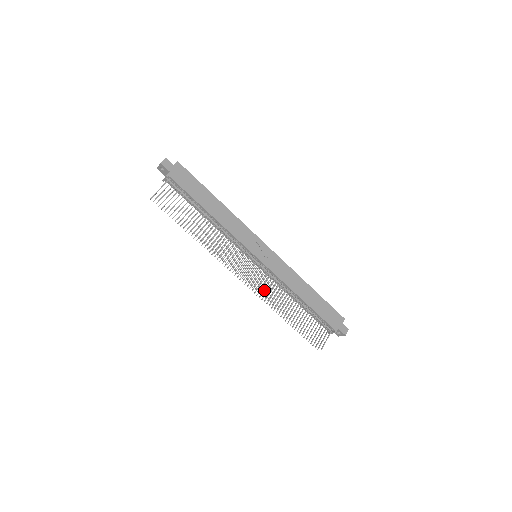
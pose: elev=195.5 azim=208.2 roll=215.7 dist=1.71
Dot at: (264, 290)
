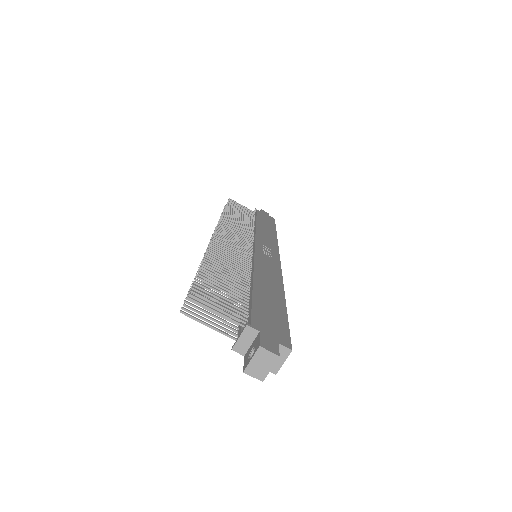
Dot at: occluded
